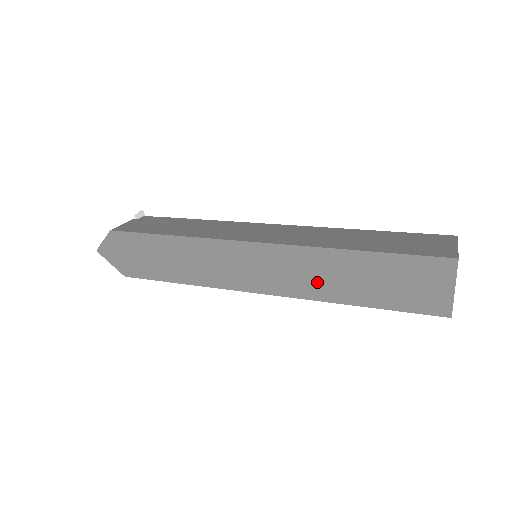
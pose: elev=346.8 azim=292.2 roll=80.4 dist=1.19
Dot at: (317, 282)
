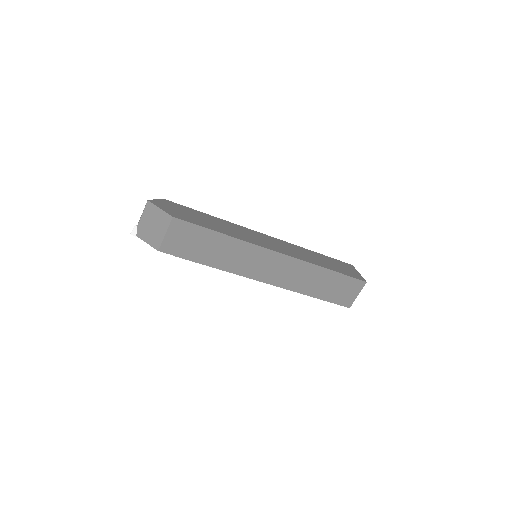
Dot at: (305, 256)
